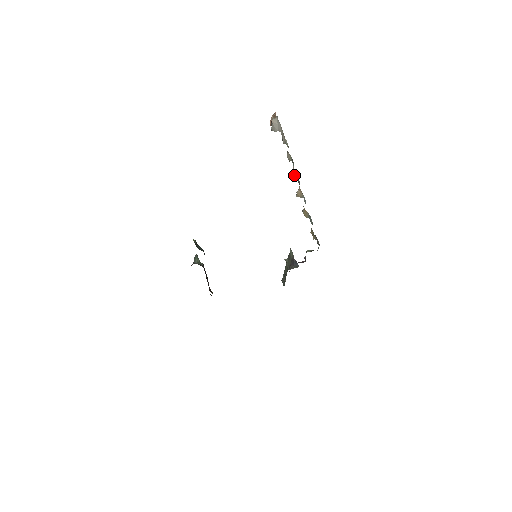
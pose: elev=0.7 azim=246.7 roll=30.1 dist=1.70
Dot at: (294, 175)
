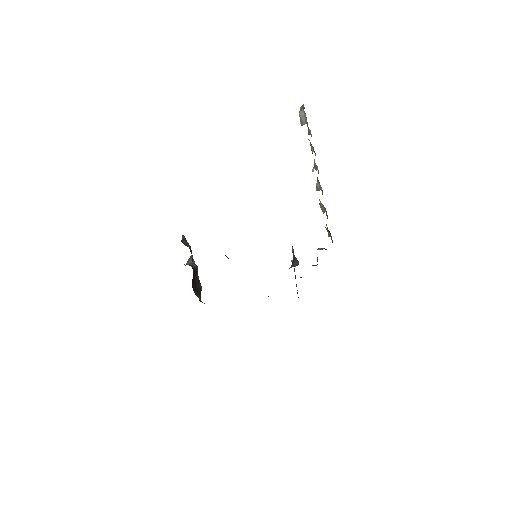
Dot at: (315, 166)
